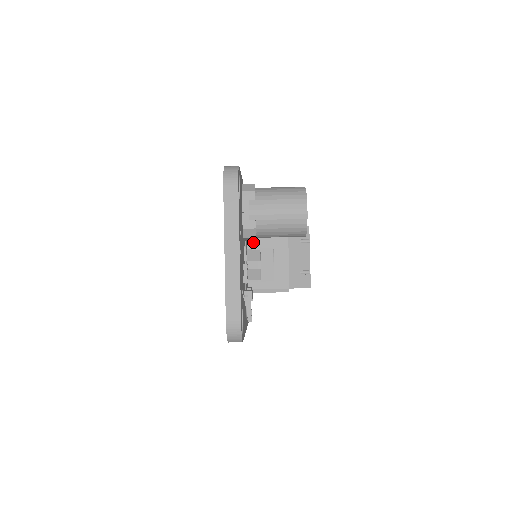
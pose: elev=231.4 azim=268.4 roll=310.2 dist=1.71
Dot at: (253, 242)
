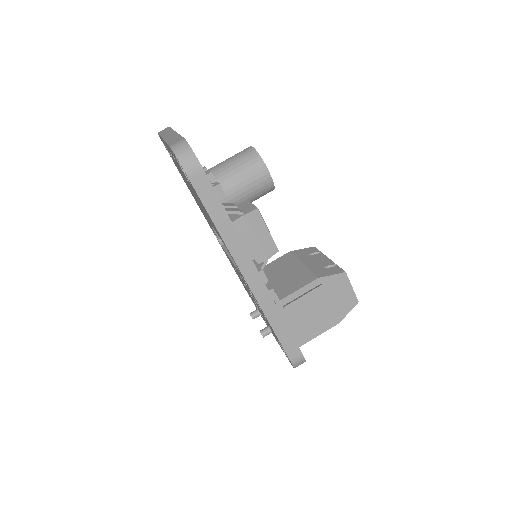
Dot at: occluded
